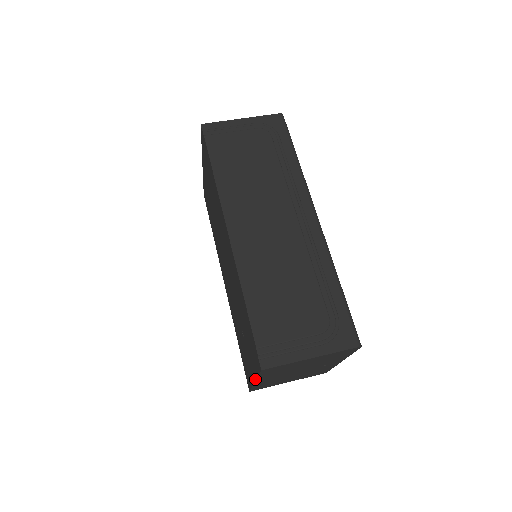
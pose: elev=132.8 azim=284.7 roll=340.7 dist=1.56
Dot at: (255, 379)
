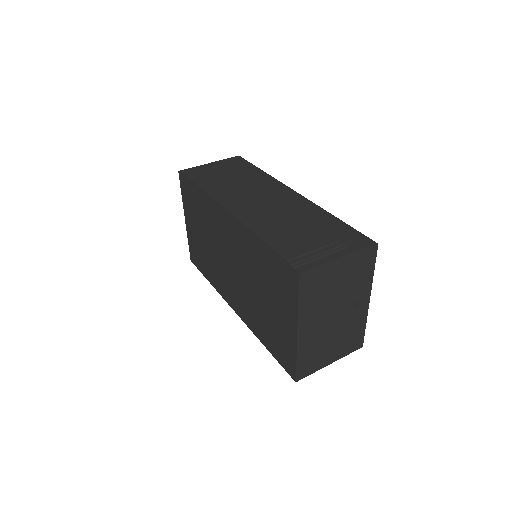
Dot at: (296, 321)
